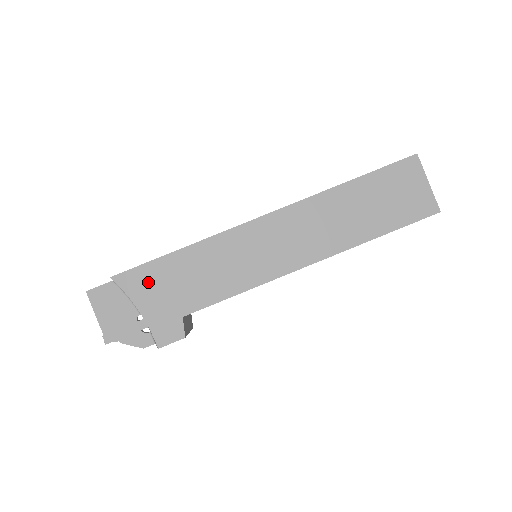
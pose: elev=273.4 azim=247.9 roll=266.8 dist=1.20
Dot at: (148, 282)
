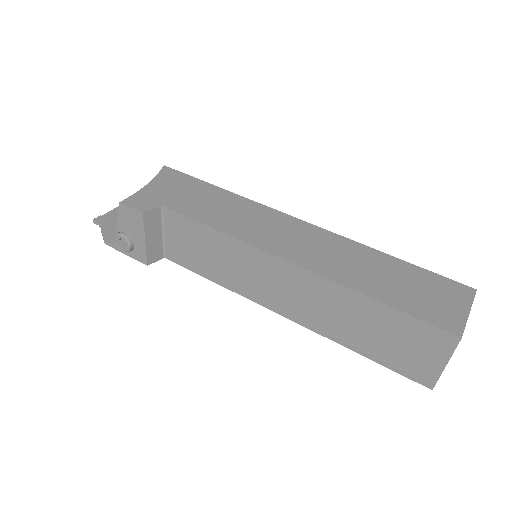
Dot at: (177, 181)
